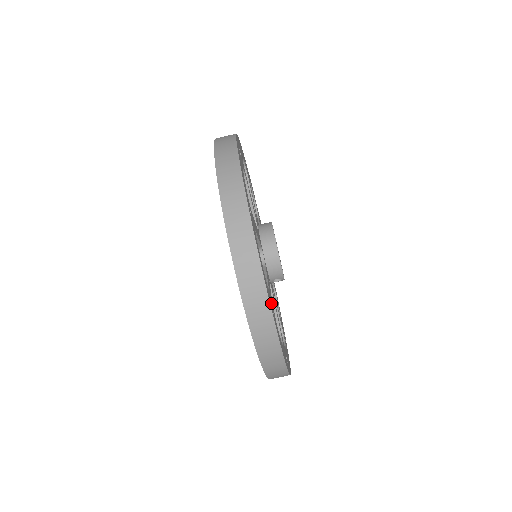
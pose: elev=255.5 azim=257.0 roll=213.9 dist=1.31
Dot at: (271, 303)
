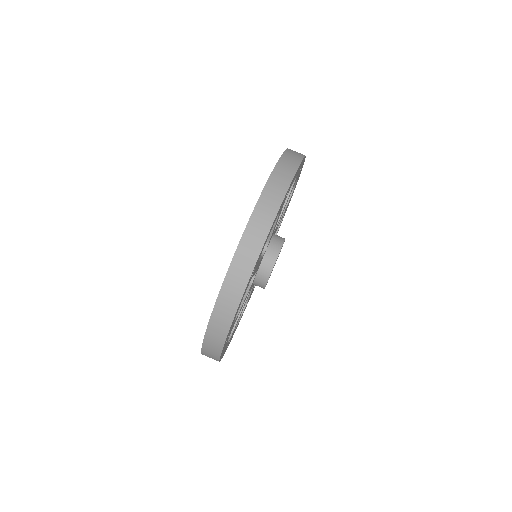
Dot at: (230, 332)
